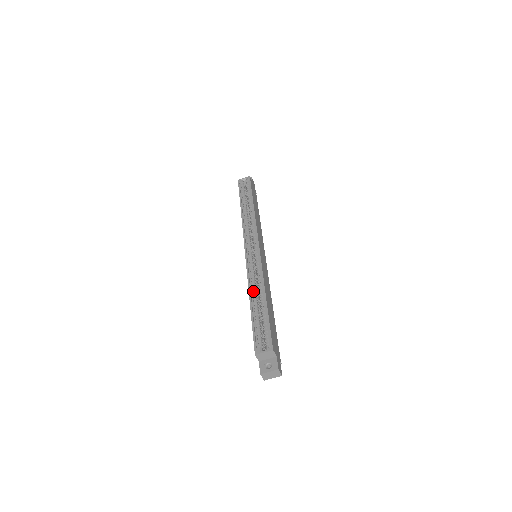
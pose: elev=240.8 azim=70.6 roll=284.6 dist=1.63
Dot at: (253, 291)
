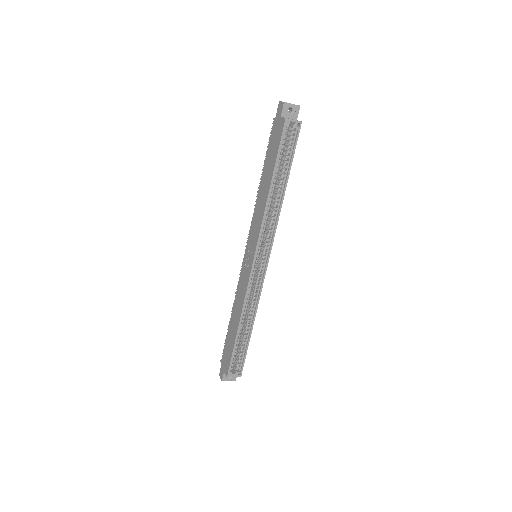
Dot at: (244, 316)
